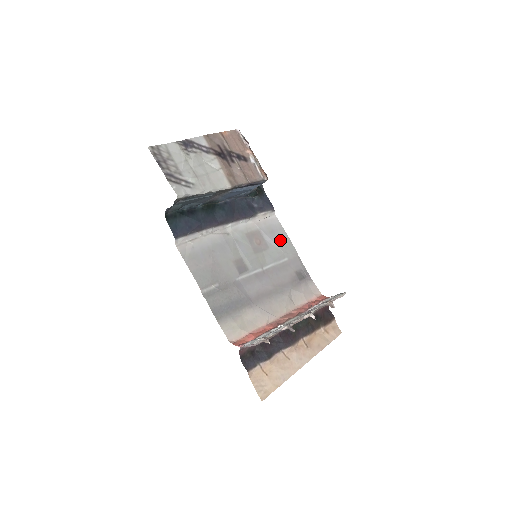
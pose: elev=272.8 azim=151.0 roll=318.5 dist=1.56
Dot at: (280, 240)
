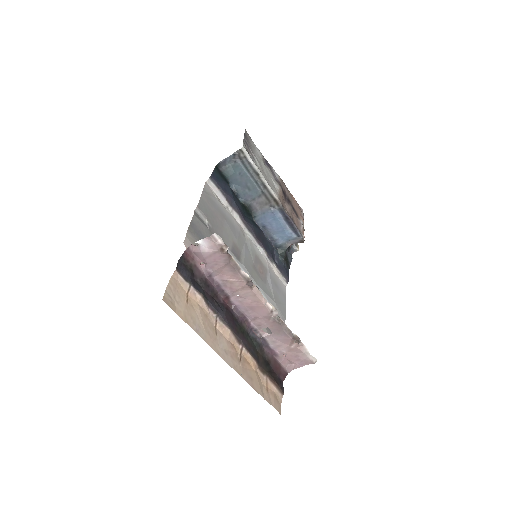
Dot at: (278, 296)
